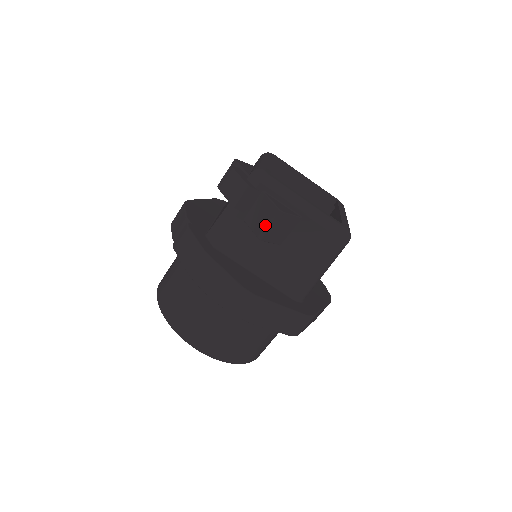
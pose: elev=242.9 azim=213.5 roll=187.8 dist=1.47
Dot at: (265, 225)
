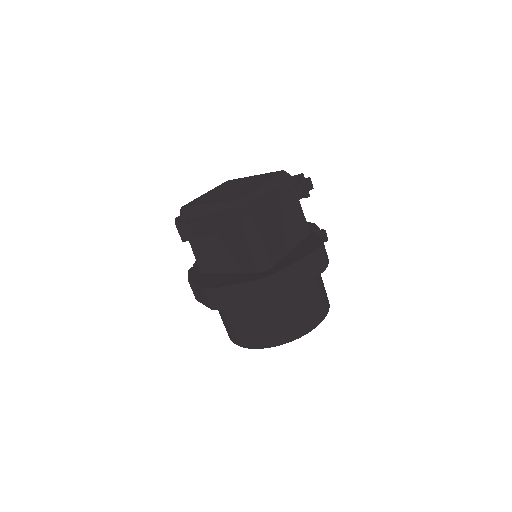
Dot at: (191, 240)
